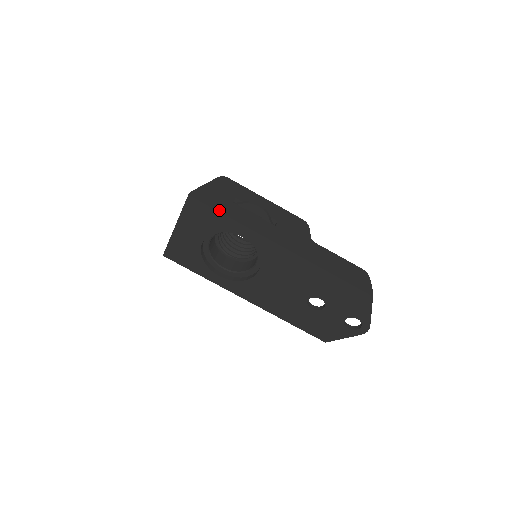
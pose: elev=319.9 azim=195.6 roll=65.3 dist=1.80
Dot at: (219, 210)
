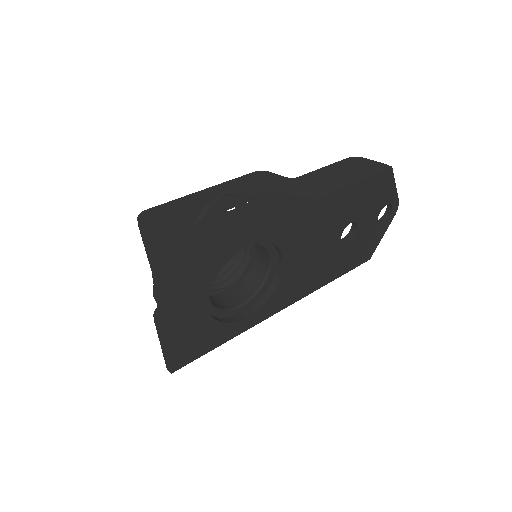
Dot at: (203, 245)
